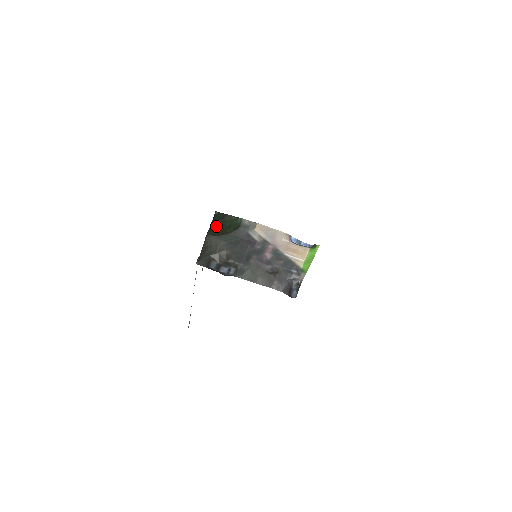
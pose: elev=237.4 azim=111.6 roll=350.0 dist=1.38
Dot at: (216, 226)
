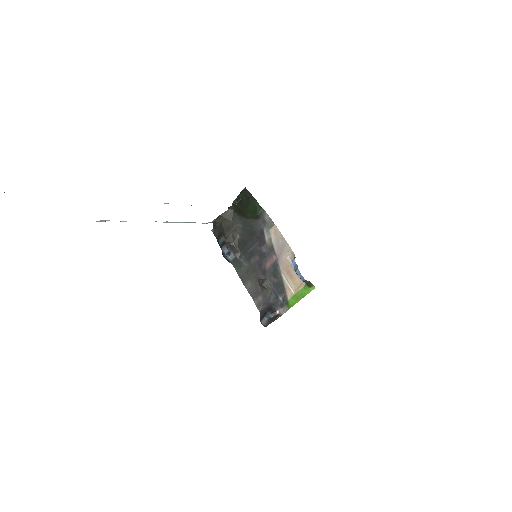
Dot at: (241, 203)
